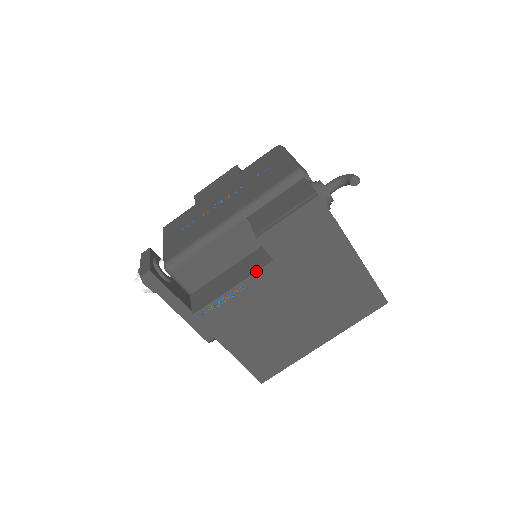
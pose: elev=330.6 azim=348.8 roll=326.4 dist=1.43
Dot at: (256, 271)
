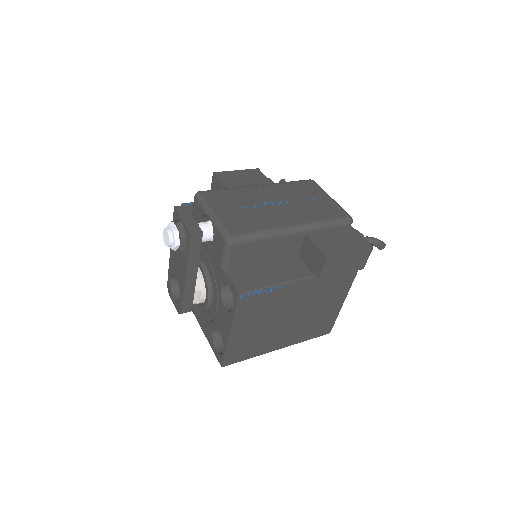
Dot at: (300, 279)
